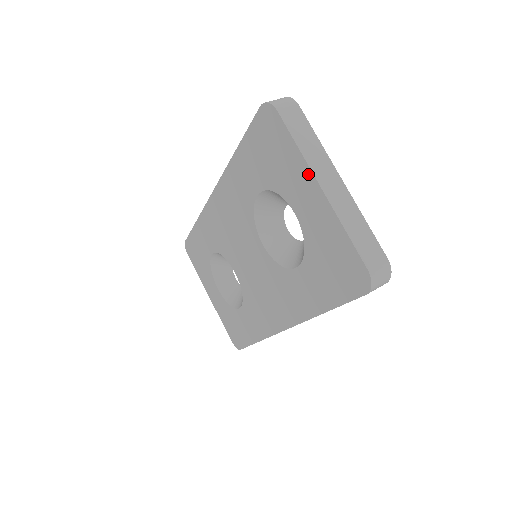
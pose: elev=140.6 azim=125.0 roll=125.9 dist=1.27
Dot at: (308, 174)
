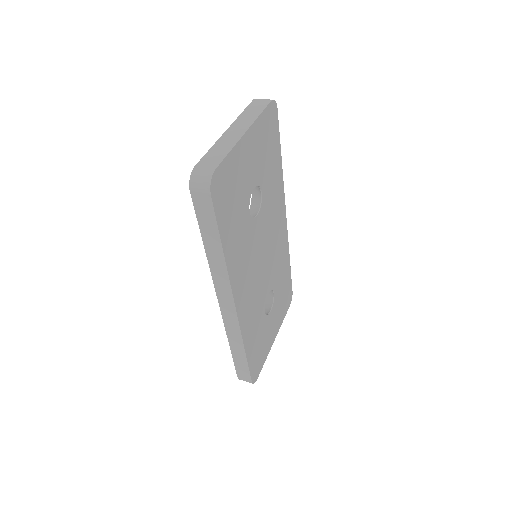
Dot at: occluded
